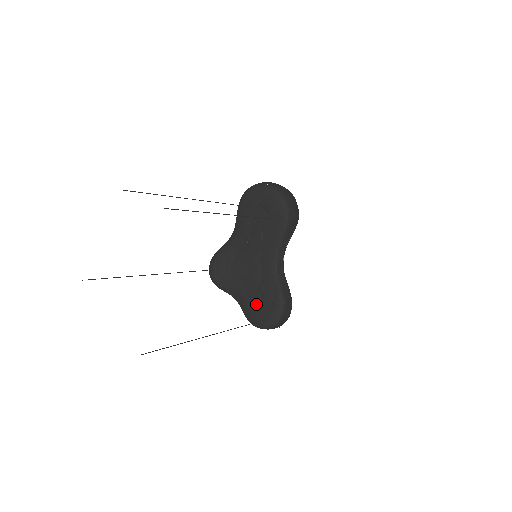
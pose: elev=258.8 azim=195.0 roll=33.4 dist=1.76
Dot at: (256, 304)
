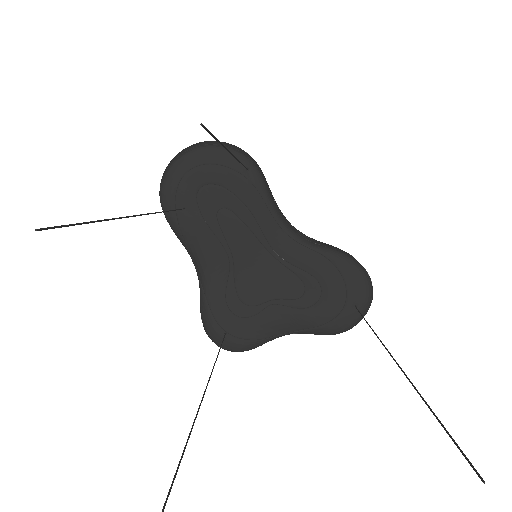
Dot at: (324, 302)
